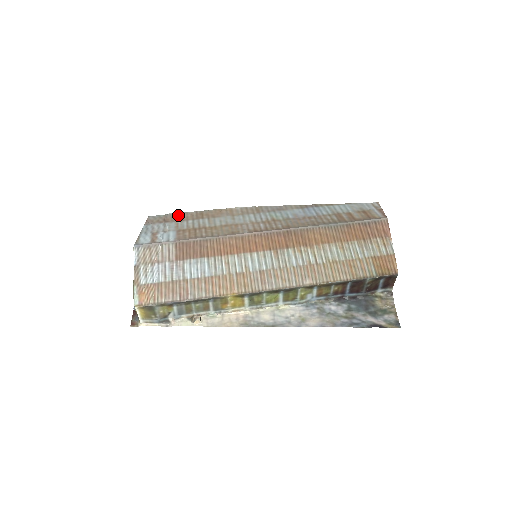
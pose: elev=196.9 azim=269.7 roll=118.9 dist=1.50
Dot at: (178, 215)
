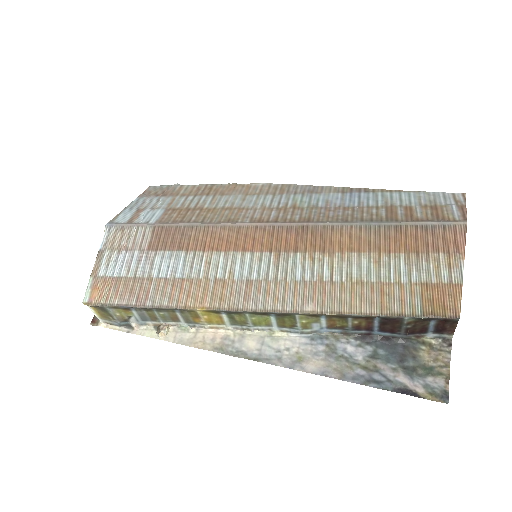
Dot at: (182, 187)
